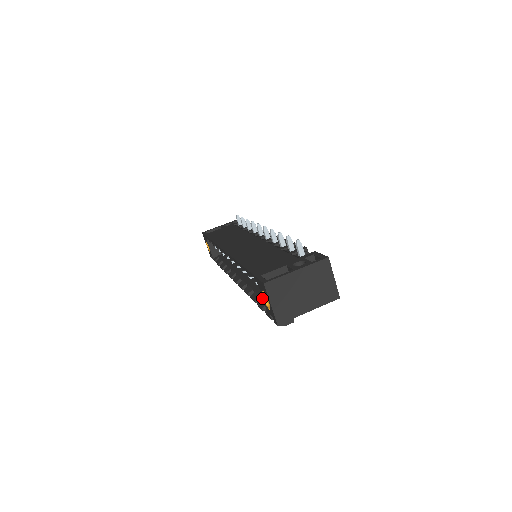
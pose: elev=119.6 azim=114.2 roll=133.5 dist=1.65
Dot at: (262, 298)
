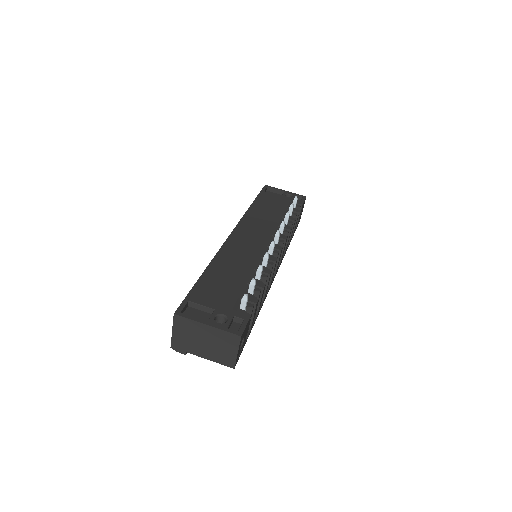
Dot at: occluded
